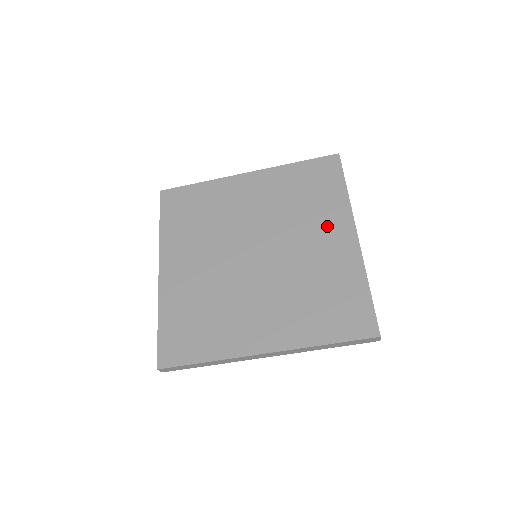
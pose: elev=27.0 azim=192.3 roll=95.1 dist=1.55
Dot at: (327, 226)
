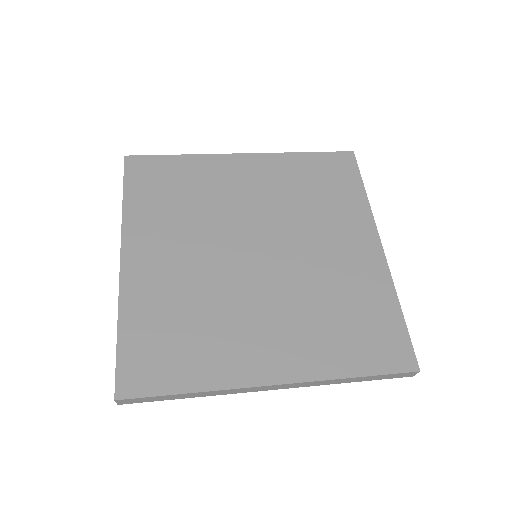
Dot at: (346, 231)
